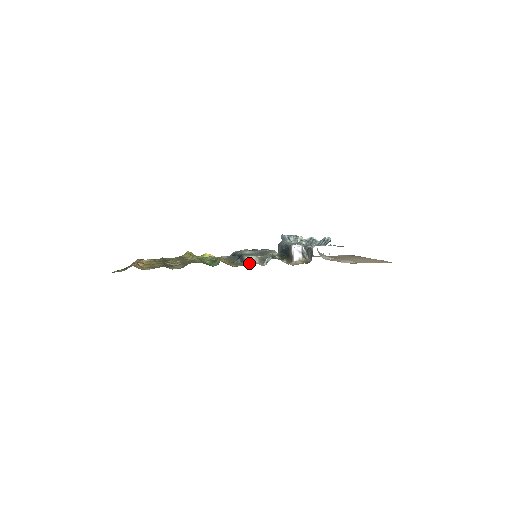
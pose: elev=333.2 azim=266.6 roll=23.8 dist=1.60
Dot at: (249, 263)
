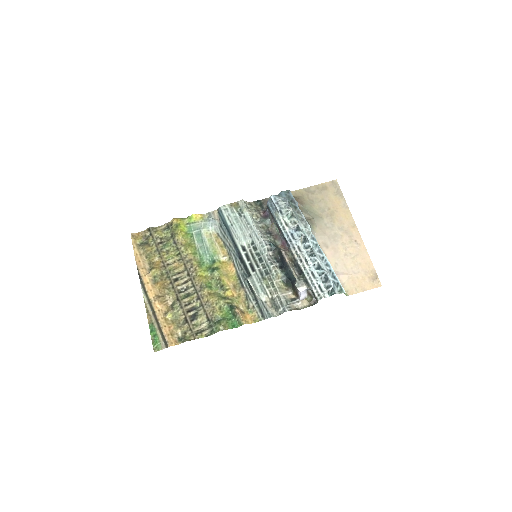
Dot at: (264, 313)
